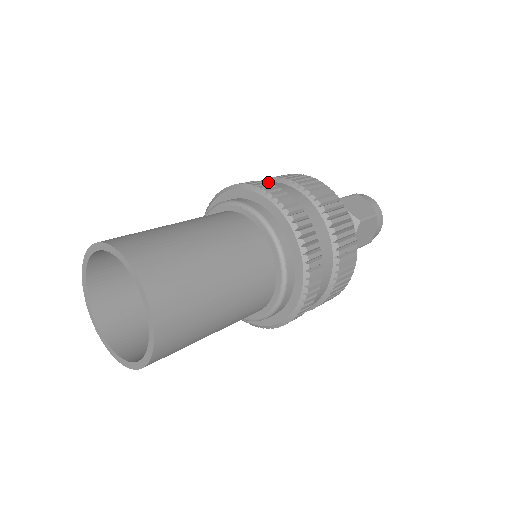
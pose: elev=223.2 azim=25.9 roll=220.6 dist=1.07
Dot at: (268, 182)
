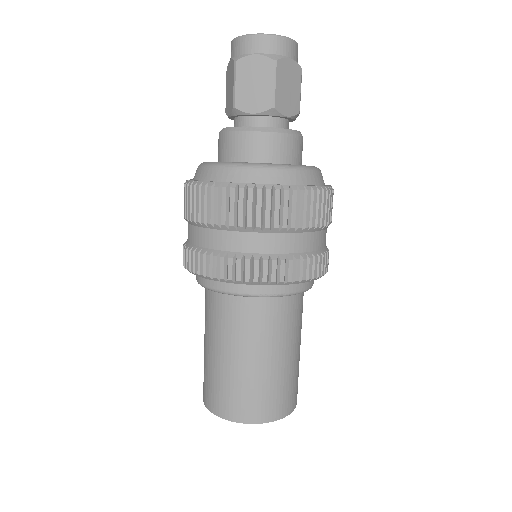
Dot at: (192, 228)
